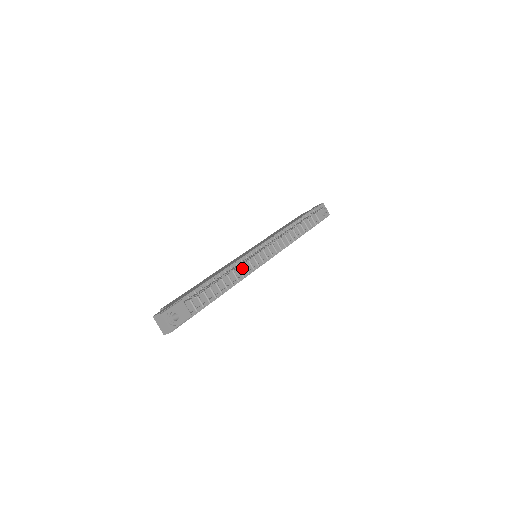
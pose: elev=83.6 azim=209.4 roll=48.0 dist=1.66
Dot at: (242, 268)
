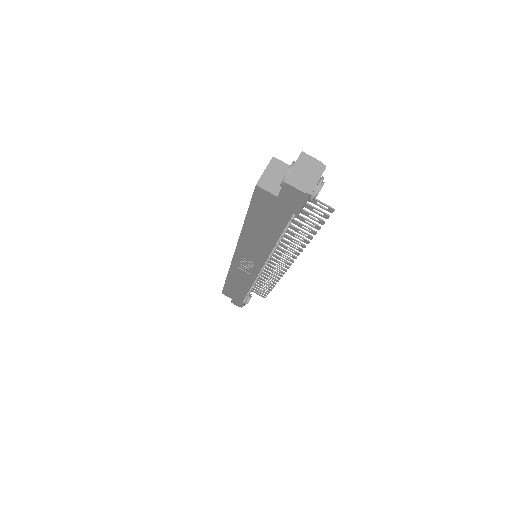
Dot at: occluded
